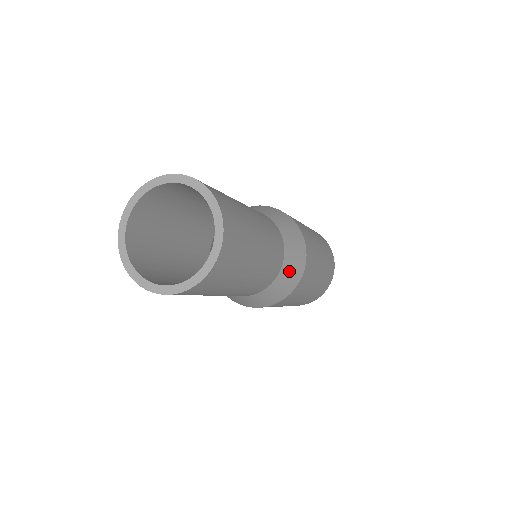
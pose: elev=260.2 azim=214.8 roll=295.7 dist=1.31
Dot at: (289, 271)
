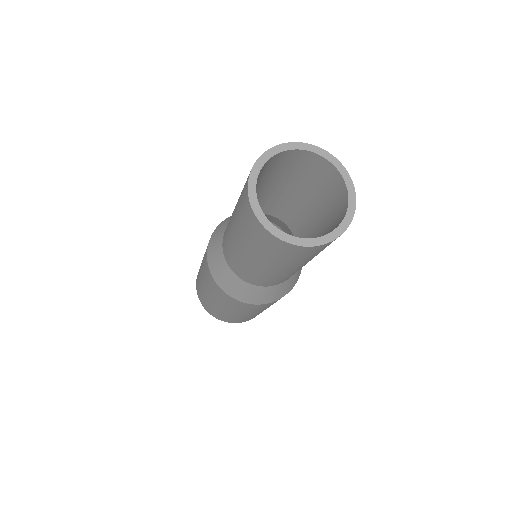
Dot at: occluded
